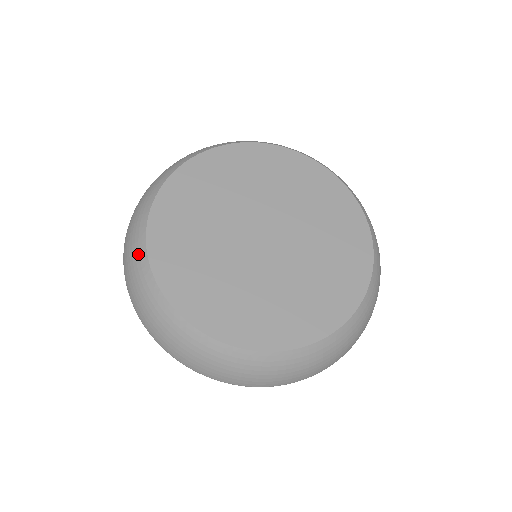
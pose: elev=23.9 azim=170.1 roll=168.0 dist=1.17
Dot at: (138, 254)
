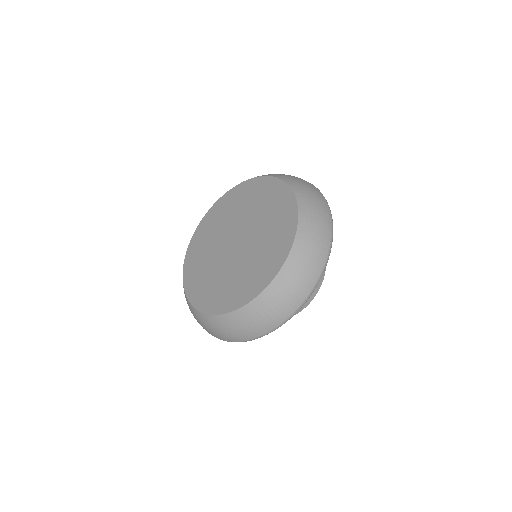
Dot at: occluded
